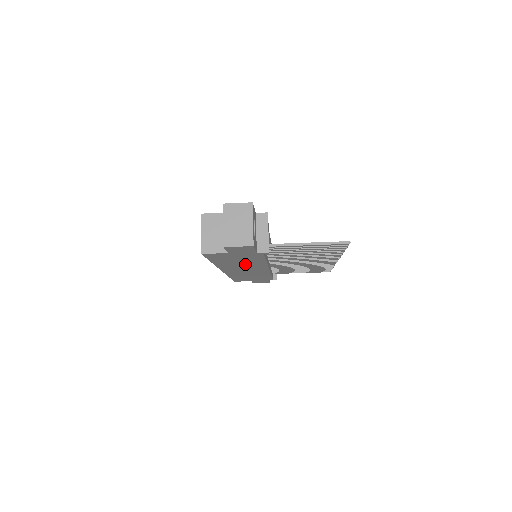
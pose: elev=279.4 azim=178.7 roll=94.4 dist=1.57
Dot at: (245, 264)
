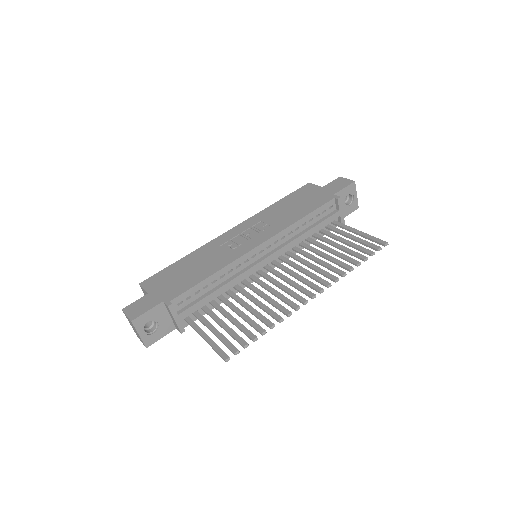
Dot at: occluded
